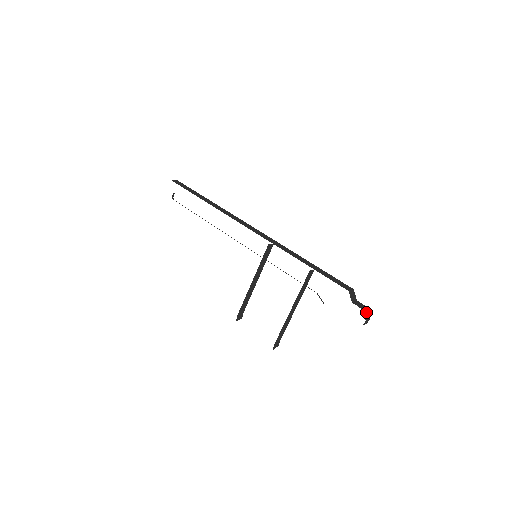
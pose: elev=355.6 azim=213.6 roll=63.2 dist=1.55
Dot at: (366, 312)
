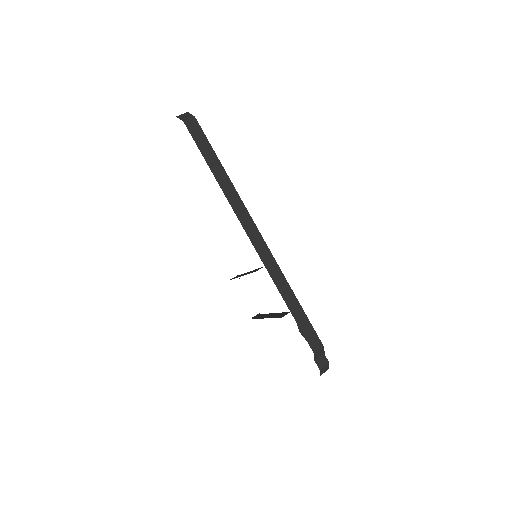
Dot at: (325, 368)
